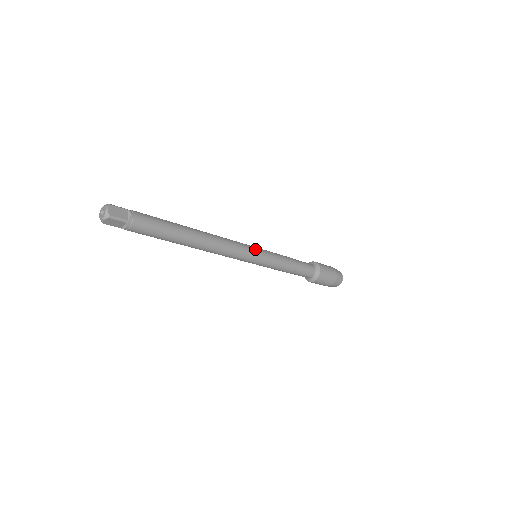
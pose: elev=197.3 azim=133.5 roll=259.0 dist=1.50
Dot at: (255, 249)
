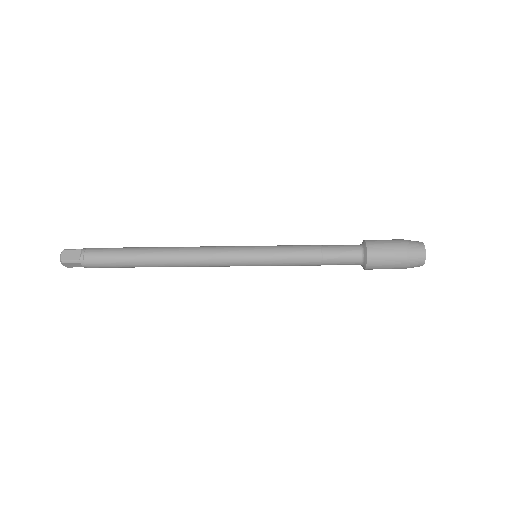
Dot at: (245, 249)
